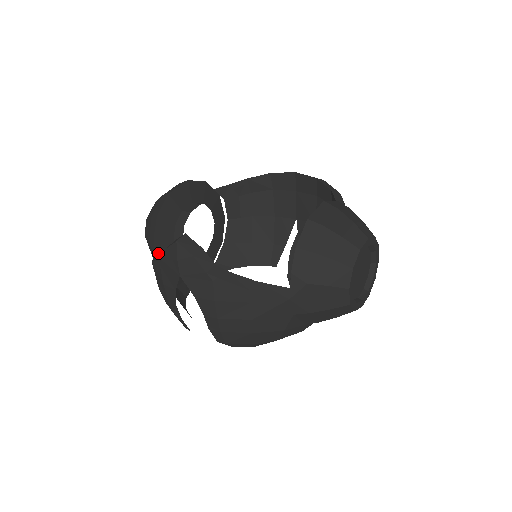
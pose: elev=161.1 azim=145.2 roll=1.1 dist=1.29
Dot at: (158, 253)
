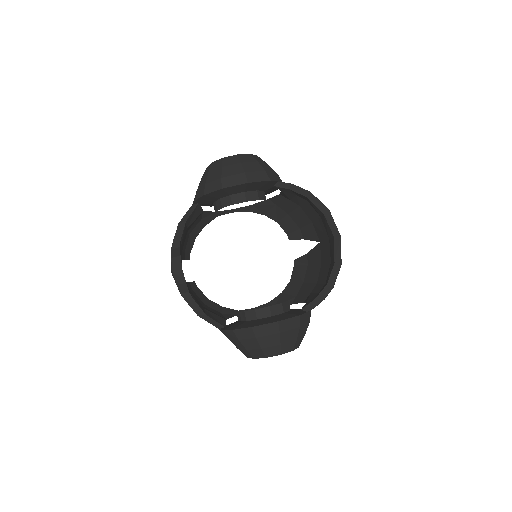
Dot at: (185, 223)
